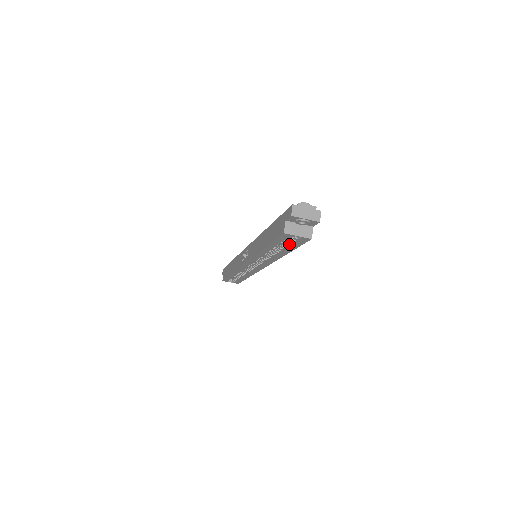
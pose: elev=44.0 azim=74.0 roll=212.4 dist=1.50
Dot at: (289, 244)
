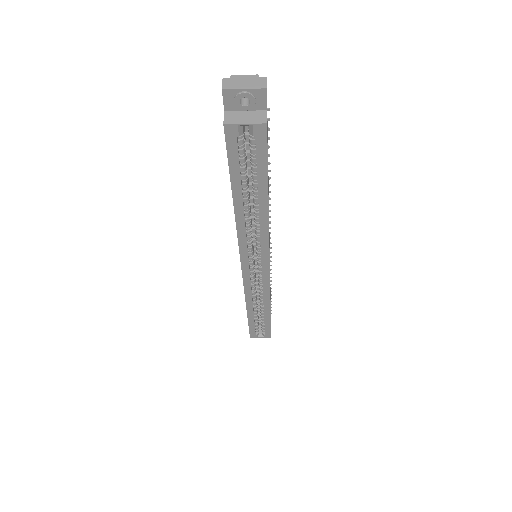
Dot at: (254, 168)
